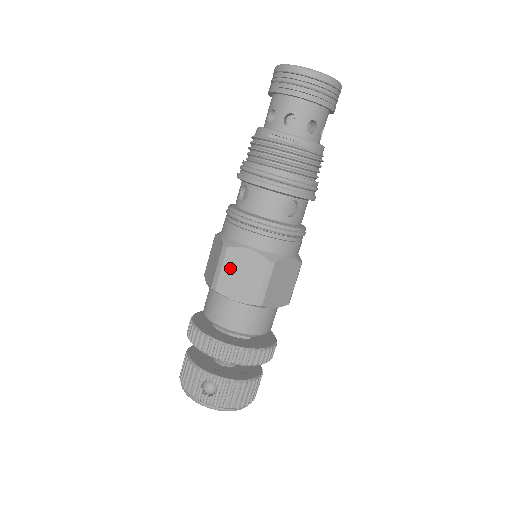
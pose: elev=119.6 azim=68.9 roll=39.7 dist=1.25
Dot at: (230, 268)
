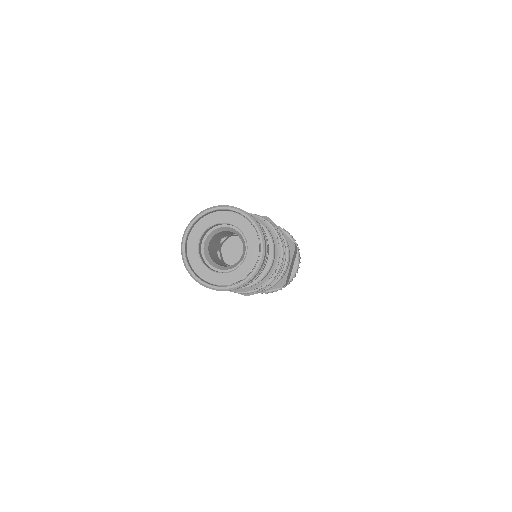
Dot at: occluded
